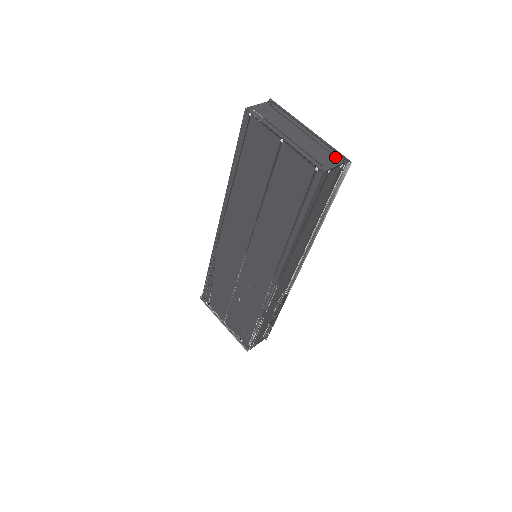
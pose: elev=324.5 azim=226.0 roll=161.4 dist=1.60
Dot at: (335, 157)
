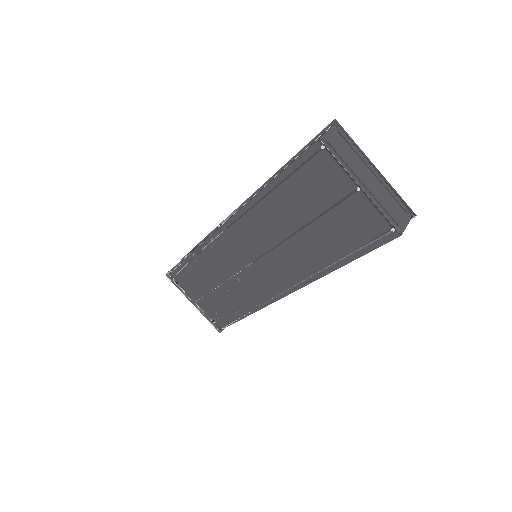
Dot at: (404, 210)
